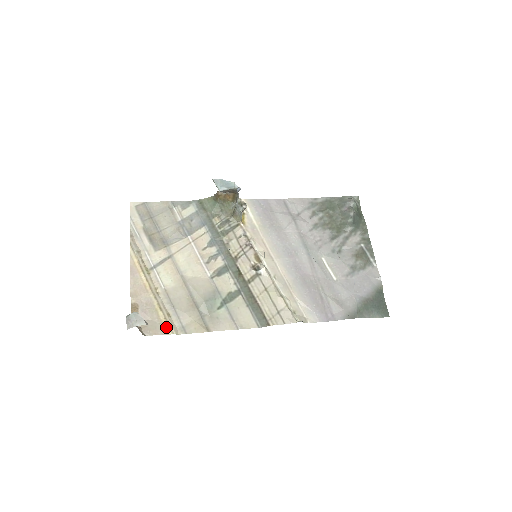
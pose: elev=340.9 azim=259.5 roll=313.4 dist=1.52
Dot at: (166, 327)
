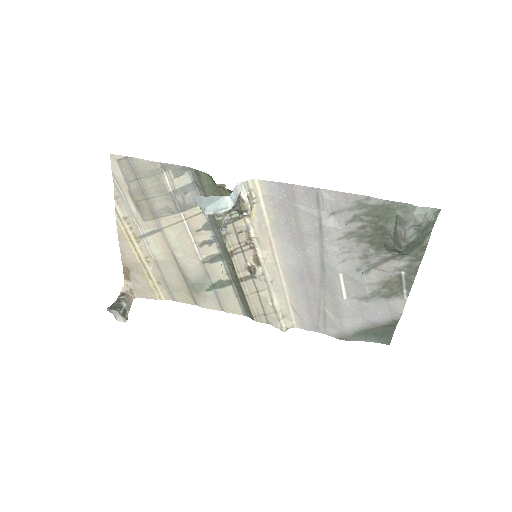
Dot at: (155, 294)
